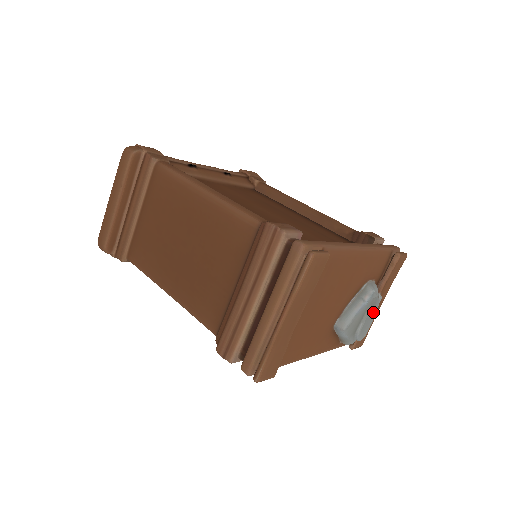
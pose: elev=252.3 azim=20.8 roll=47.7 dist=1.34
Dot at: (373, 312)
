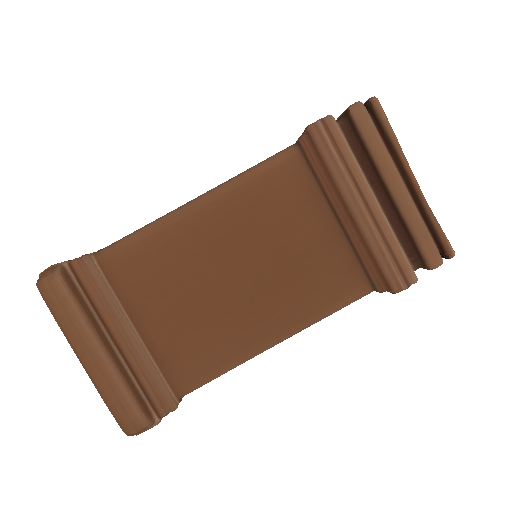
Dot at: occluded
